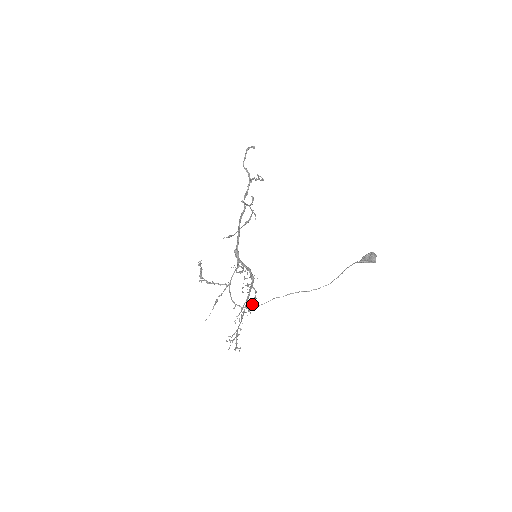
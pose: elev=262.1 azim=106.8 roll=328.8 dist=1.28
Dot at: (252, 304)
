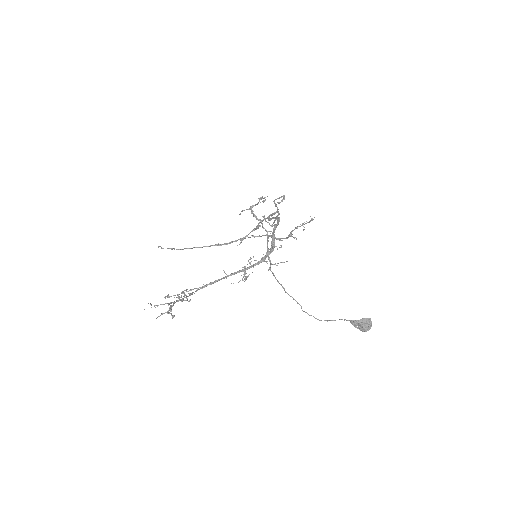
Dot at: (245, 279)
